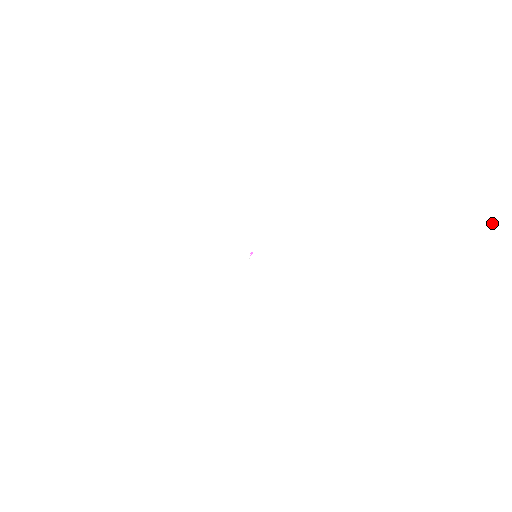
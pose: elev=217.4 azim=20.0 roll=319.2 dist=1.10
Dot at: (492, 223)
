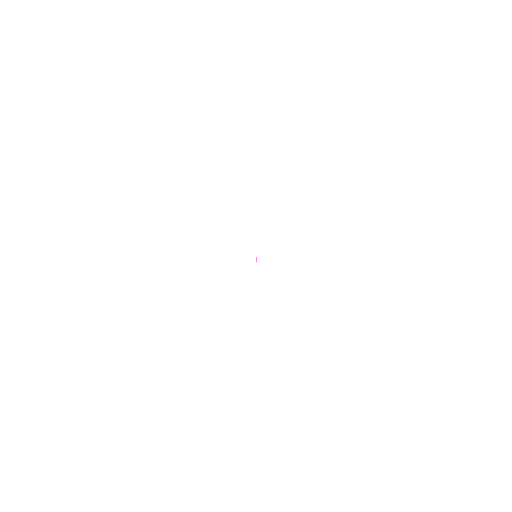
Dot at: occluded
